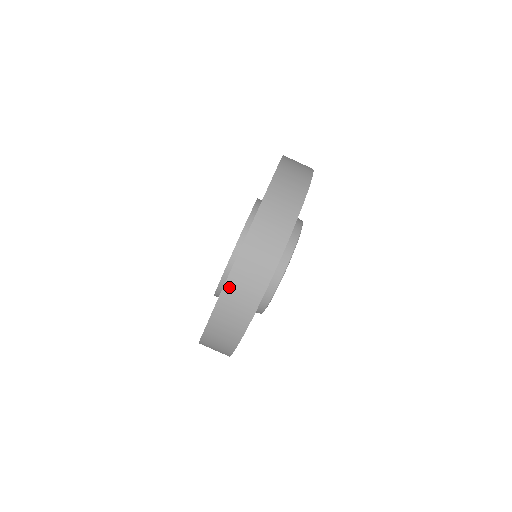
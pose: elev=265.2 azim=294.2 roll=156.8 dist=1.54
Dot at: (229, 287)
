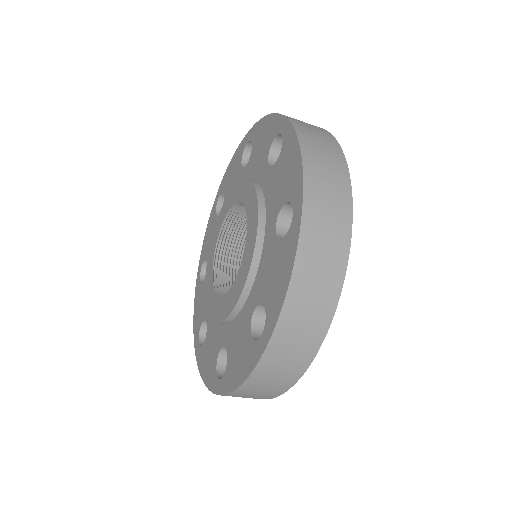
Dot at: (232, 395)
